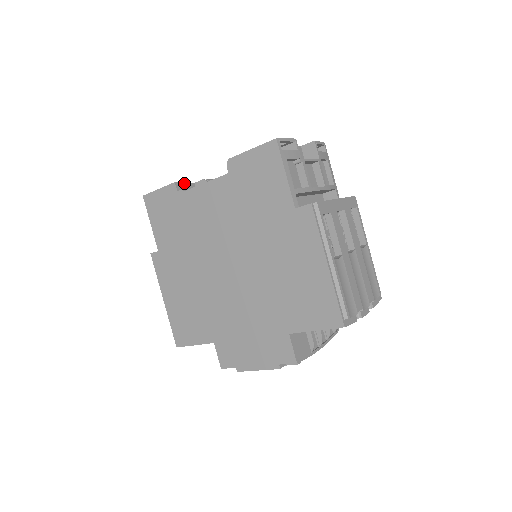
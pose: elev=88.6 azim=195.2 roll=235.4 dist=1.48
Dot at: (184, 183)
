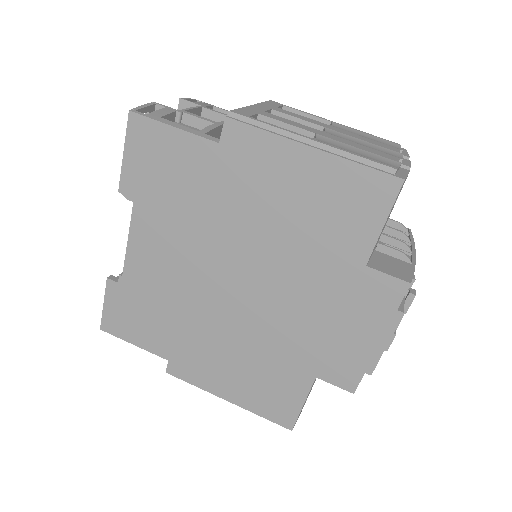
Dot at: occluded
